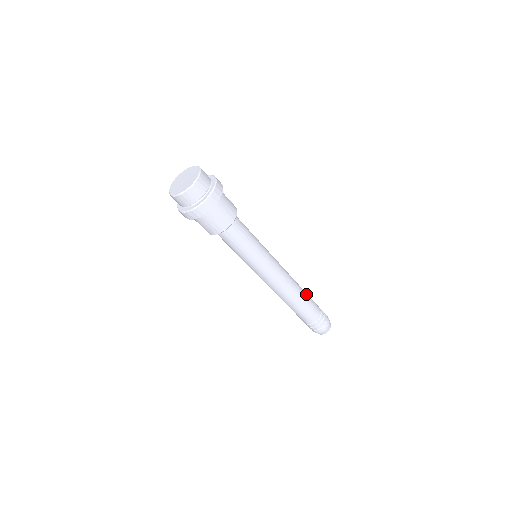
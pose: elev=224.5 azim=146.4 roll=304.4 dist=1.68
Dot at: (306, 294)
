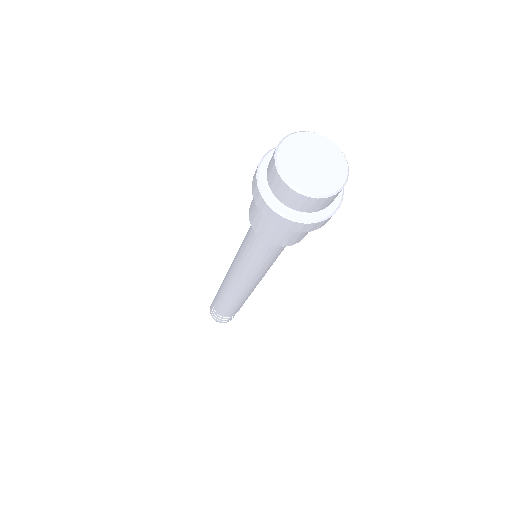
Dot at: occluded
